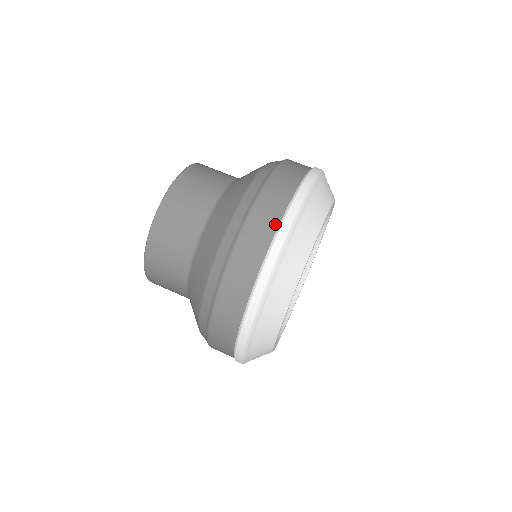
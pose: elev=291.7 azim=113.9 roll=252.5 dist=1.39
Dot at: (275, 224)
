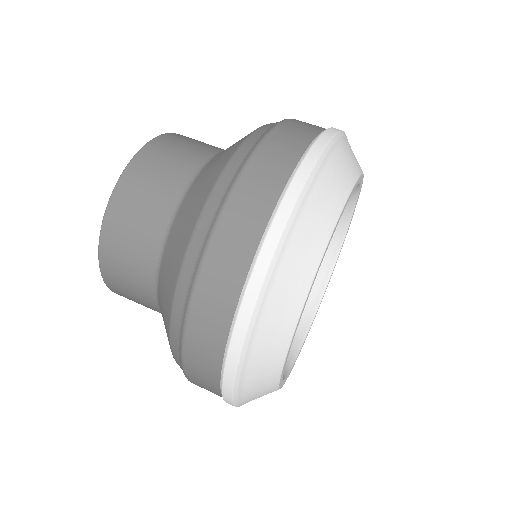
Dot at: (264, 217)
